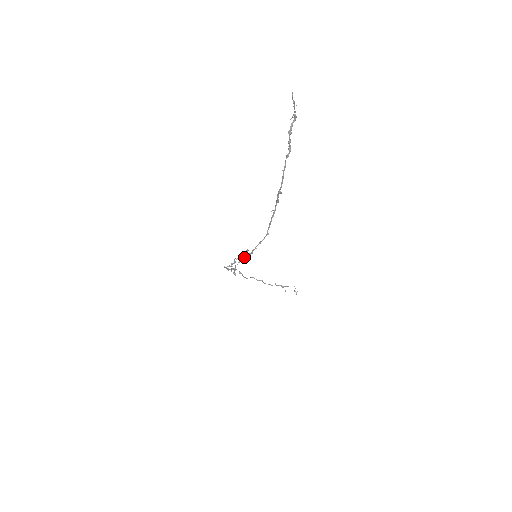
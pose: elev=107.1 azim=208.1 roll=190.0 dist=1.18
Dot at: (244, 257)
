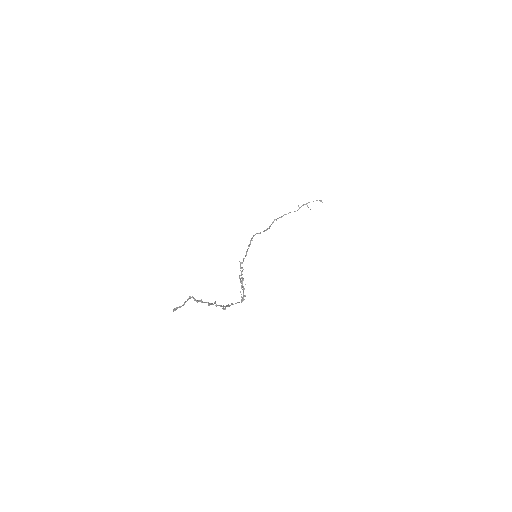
Dot at: (243, 280)
